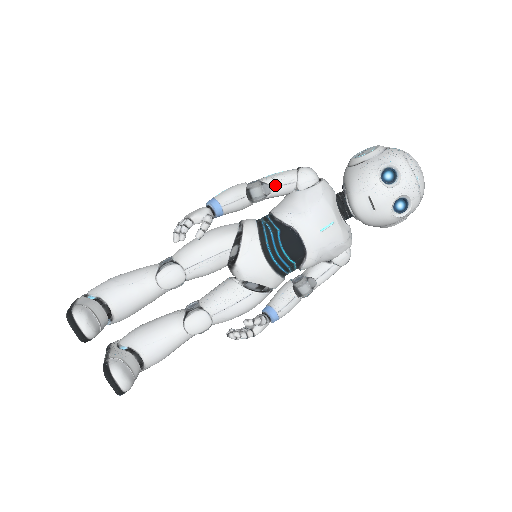
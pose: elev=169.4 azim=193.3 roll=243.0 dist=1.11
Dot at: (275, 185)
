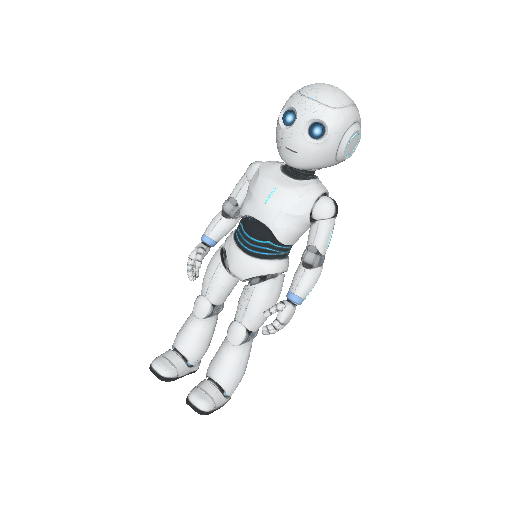
Dot at: (235, 194)
